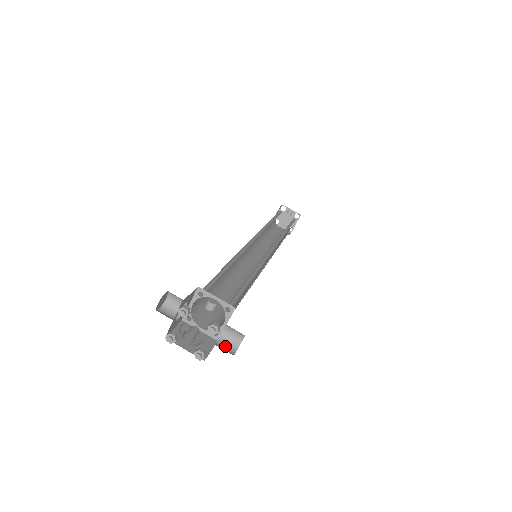
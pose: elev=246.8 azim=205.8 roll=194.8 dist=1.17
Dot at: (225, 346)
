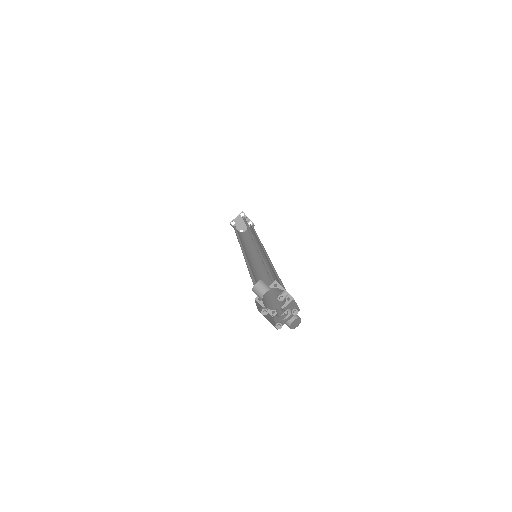
Dot at: occluded
